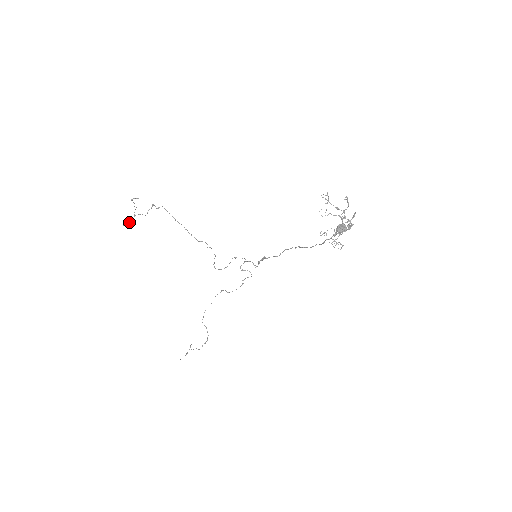
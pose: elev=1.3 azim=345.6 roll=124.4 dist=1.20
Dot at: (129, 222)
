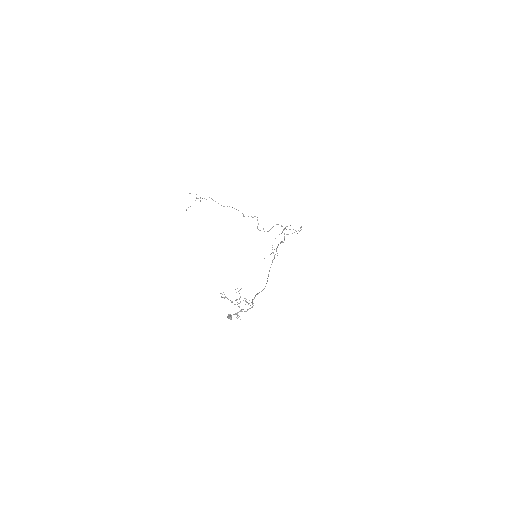
Dot at: (190, 206)
